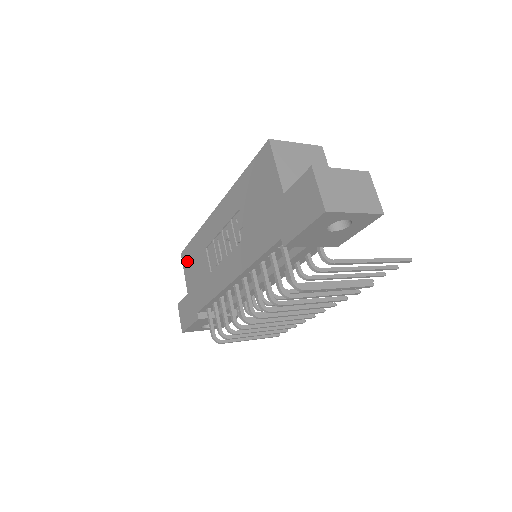
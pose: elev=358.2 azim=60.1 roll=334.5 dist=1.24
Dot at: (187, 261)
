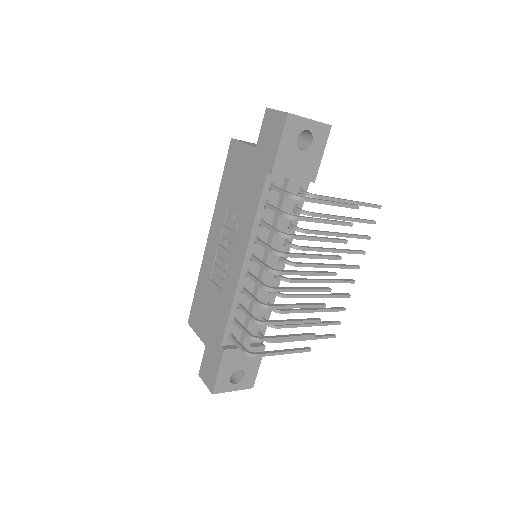
Dot at: (196, 318)
